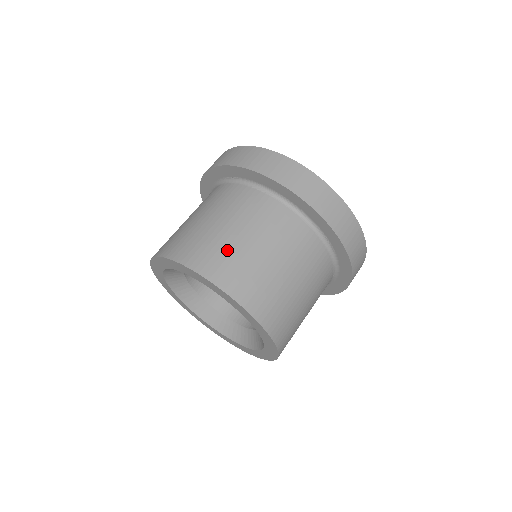
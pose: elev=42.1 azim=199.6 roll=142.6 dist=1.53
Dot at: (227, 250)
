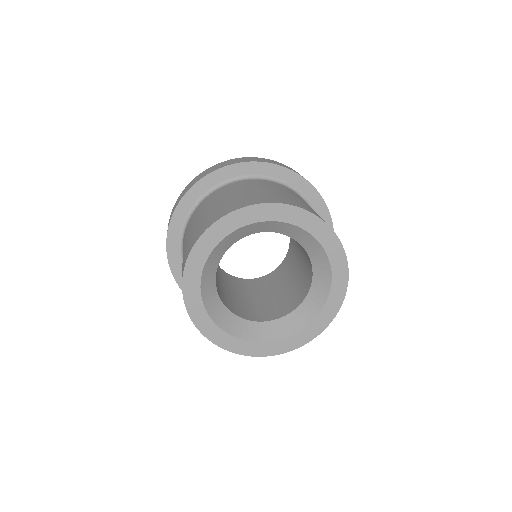
Dot at: (252, 195)
